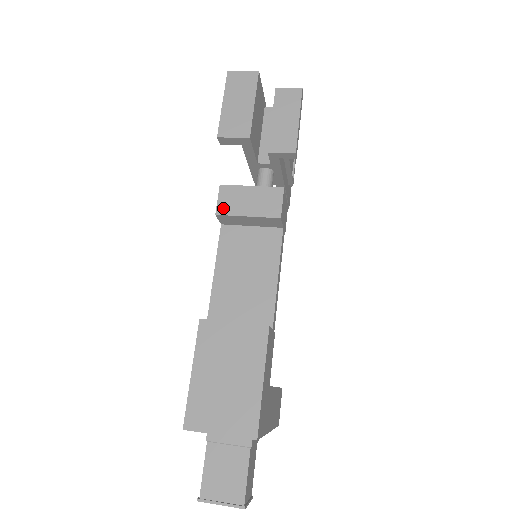
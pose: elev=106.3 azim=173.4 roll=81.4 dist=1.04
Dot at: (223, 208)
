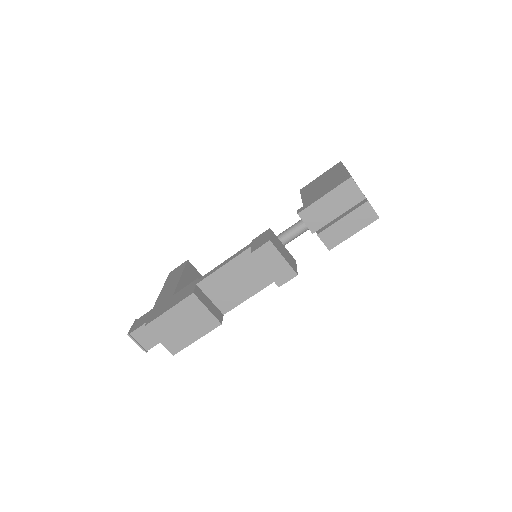
Dot at: (258, 254)
